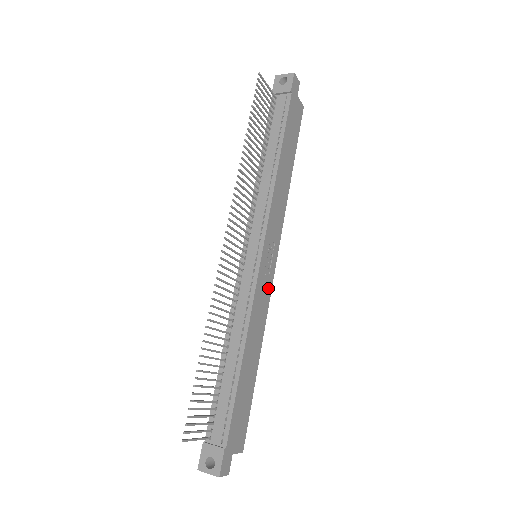
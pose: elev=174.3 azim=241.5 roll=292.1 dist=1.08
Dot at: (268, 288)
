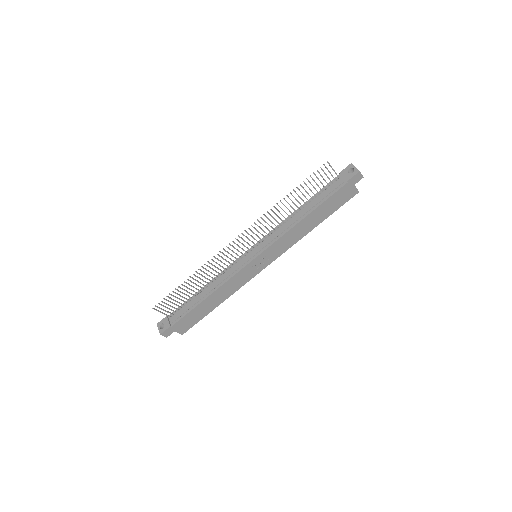
Dot at: (250, 276)
